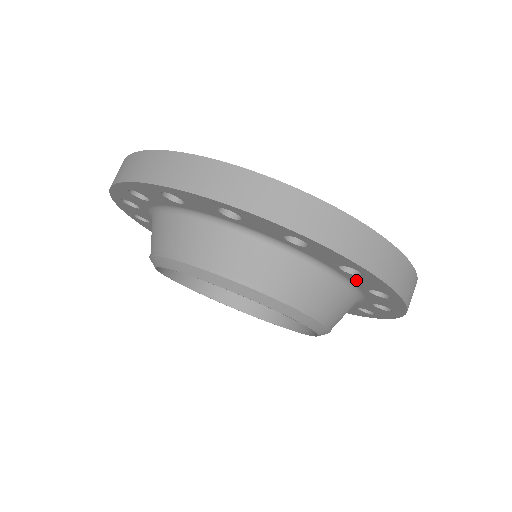
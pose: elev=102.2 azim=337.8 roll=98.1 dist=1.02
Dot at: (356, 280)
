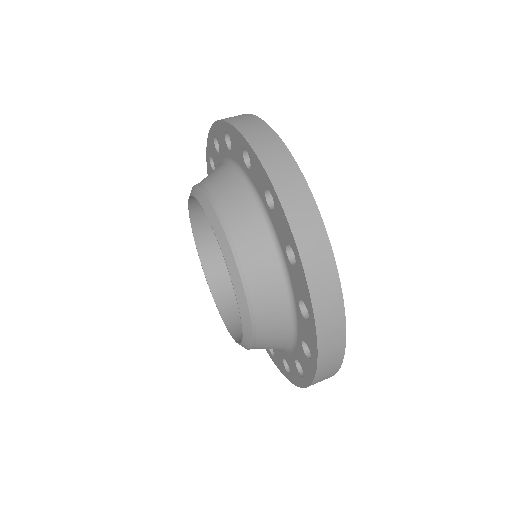
Dot at: (301, 323)
